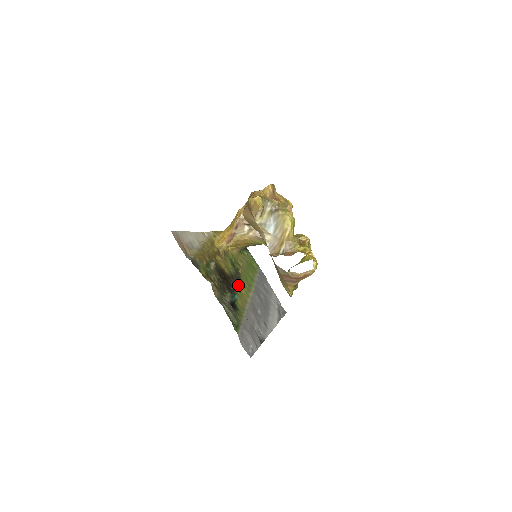
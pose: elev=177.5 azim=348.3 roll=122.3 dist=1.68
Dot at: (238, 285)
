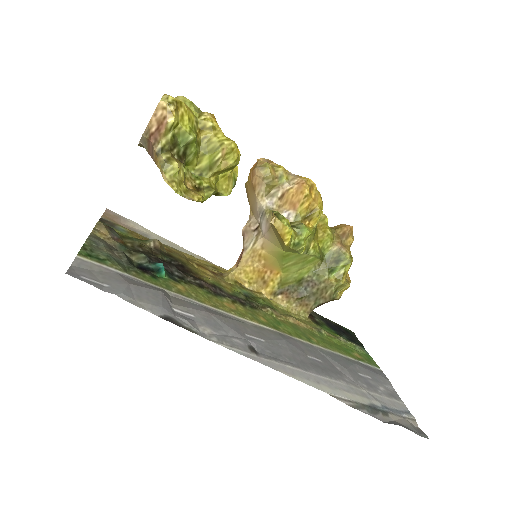
Dot at: (223, 298)
